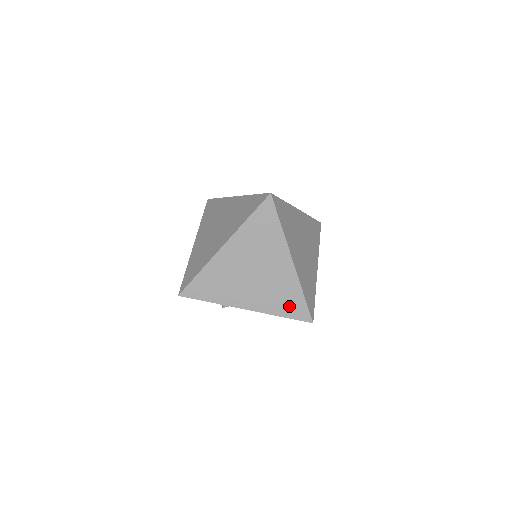
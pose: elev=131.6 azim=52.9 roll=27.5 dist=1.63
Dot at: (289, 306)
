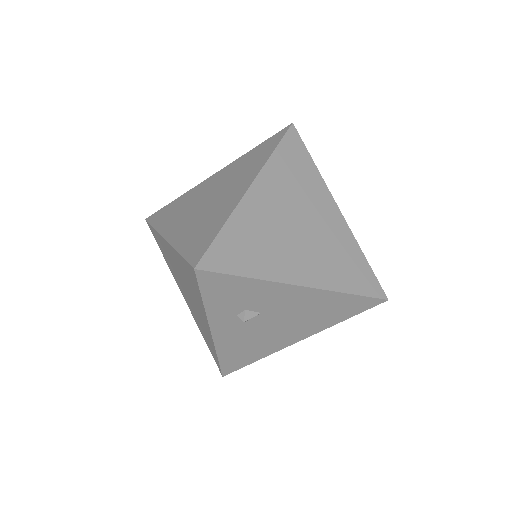
Dot at: (354, 276)
